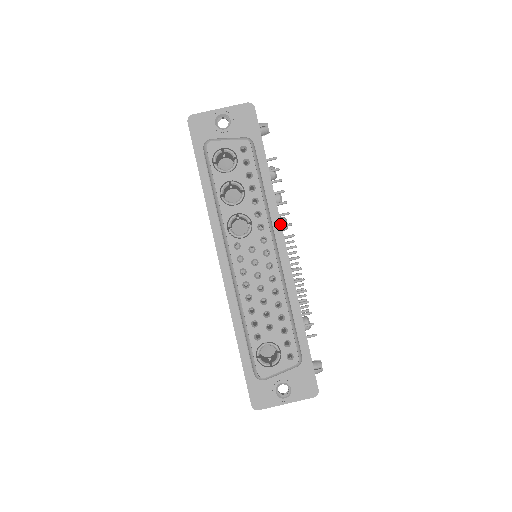
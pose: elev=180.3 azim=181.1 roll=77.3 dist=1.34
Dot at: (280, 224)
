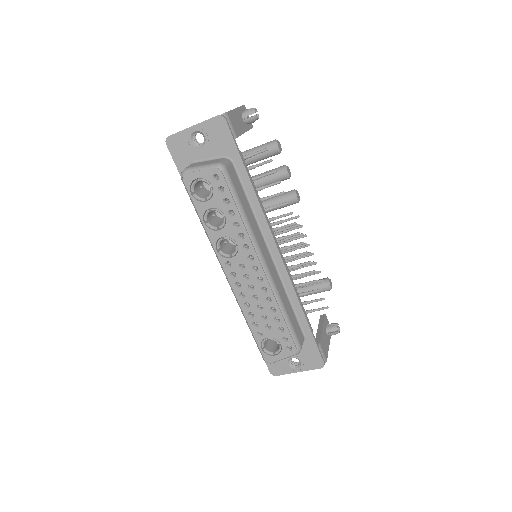
Dot at: (270, 232)
